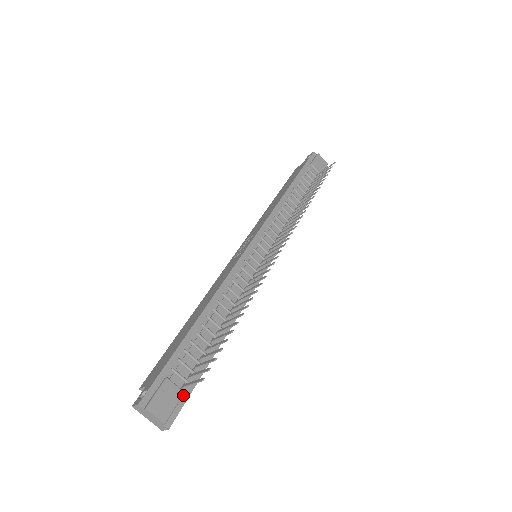
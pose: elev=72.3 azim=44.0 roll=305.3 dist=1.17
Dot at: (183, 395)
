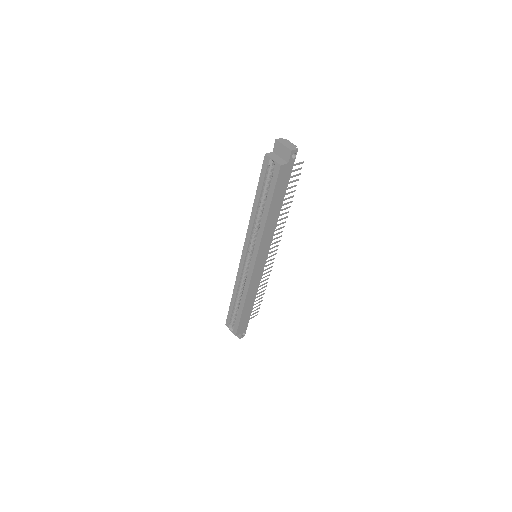
Dot at: occluded
